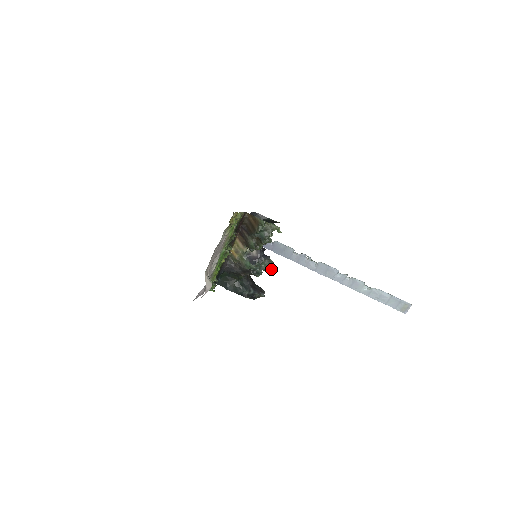
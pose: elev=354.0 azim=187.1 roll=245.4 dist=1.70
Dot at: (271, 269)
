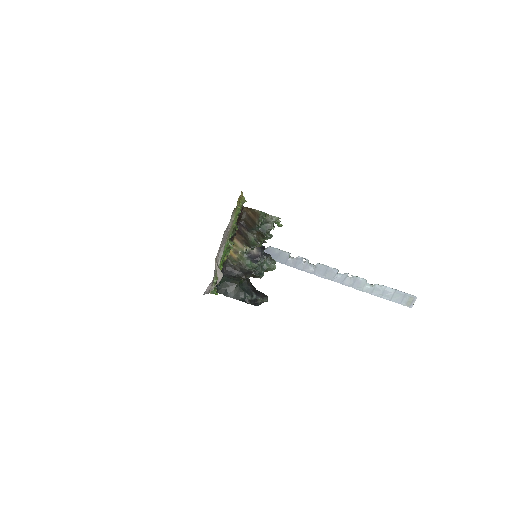
Dot at: (274, 267)
